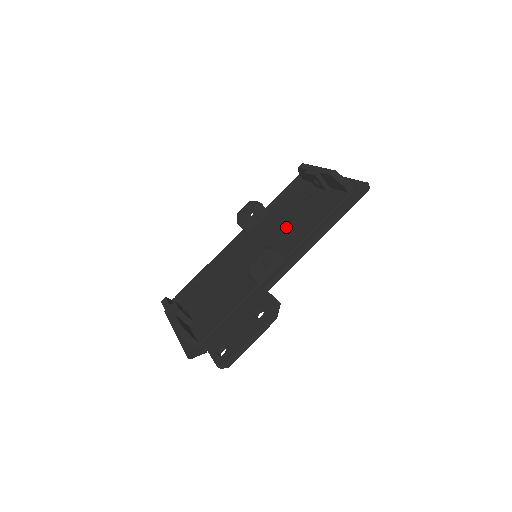
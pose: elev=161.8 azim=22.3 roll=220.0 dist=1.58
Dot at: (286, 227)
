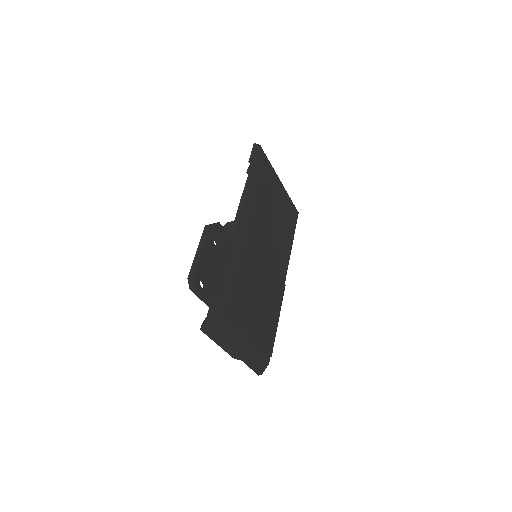
Dot at: occluded
